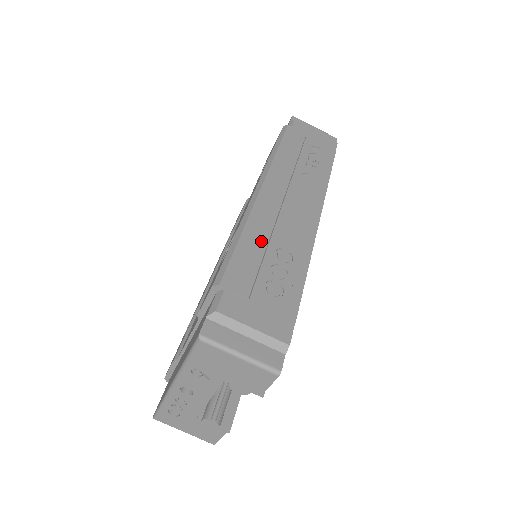
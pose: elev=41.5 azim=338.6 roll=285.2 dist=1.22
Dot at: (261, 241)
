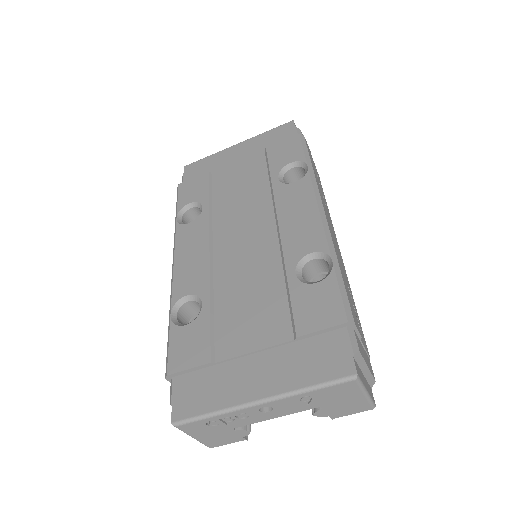
Dot at: (344, 274)
